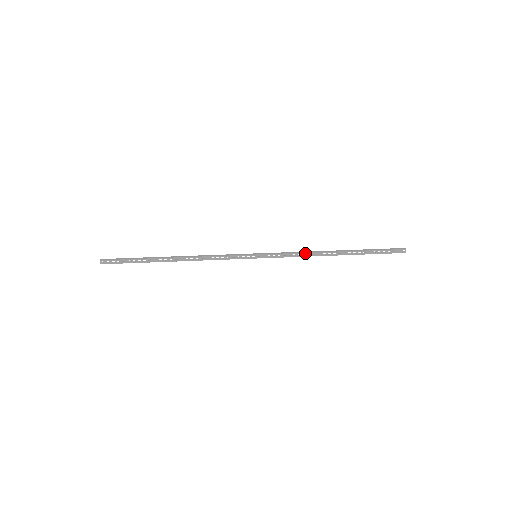
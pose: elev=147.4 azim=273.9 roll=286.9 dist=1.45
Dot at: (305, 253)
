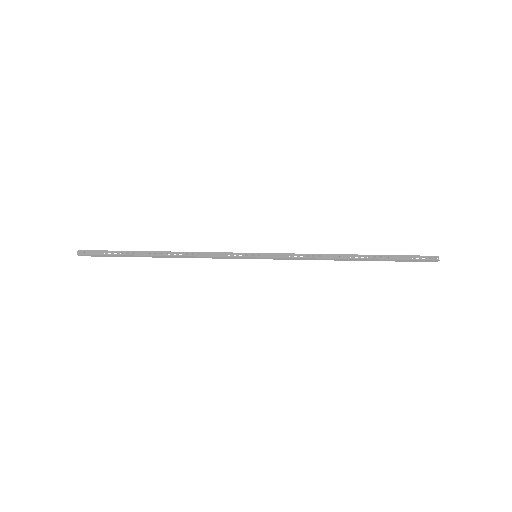
Dot at: (314, 254)
